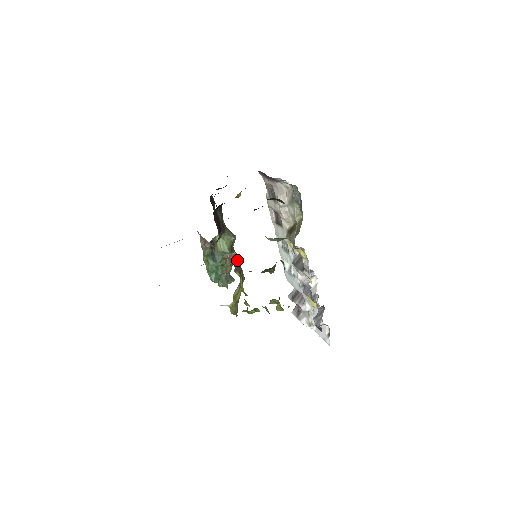
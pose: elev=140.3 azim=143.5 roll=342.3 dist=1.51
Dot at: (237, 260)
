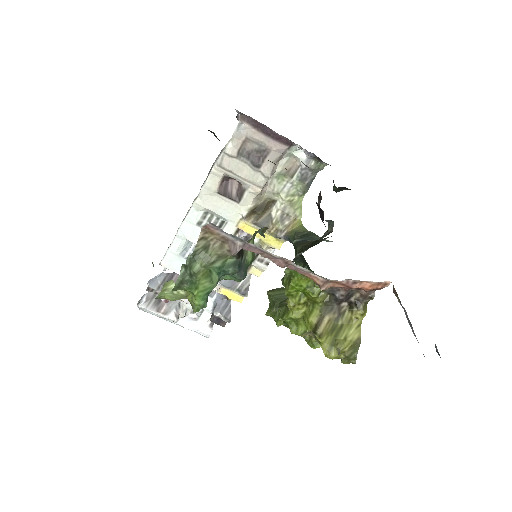
Dot at: (374, 289)
